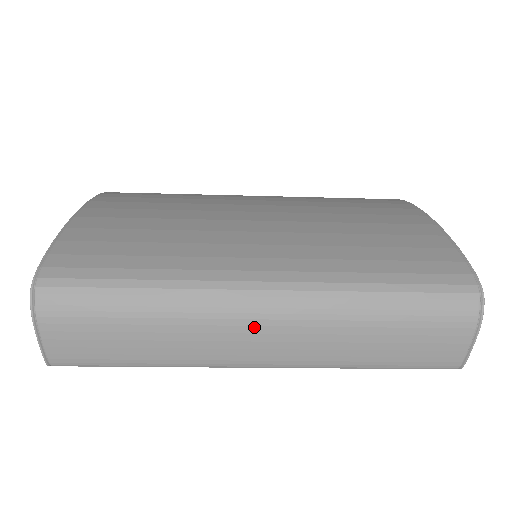
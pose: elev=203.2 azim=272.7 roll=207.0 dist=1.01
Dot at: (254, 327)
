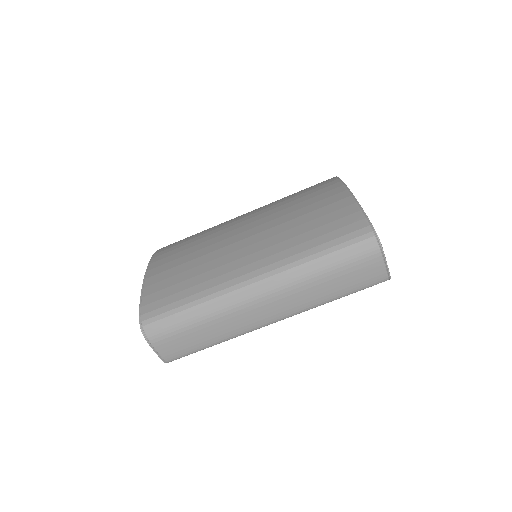
Dot at: (259, 303)
